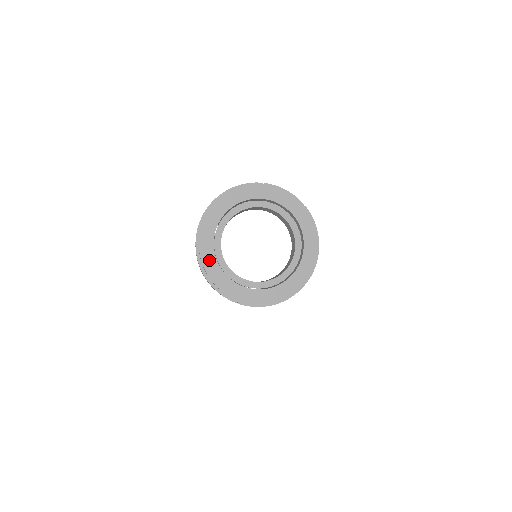
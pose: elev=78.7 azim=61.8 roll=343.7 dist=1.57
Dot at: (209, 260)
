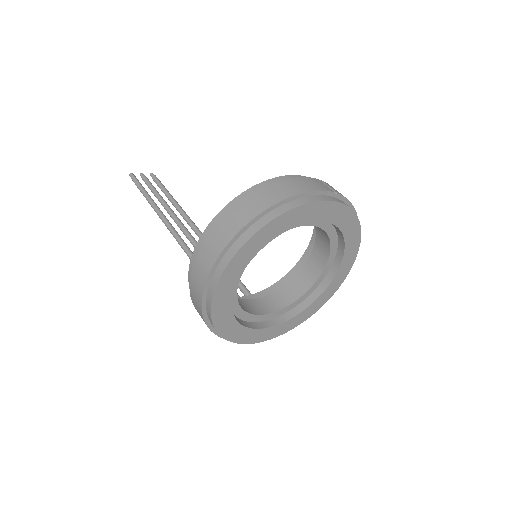
Dot at: (222, 300)
